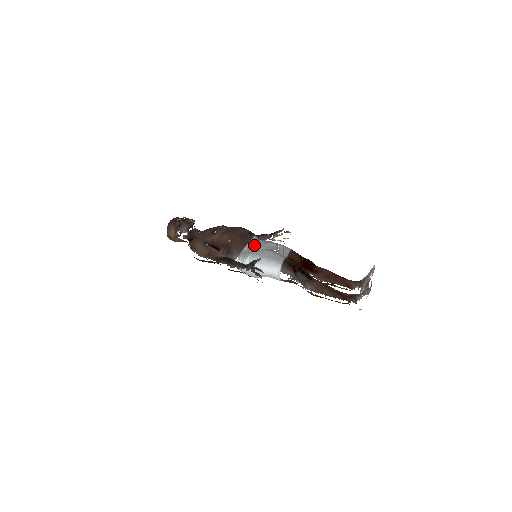
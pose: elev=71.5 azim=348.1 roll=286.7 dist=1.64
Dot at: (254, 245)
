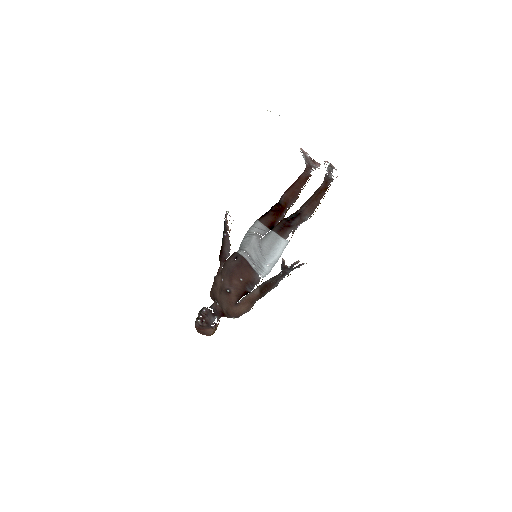
Dot at: (251, 257)
